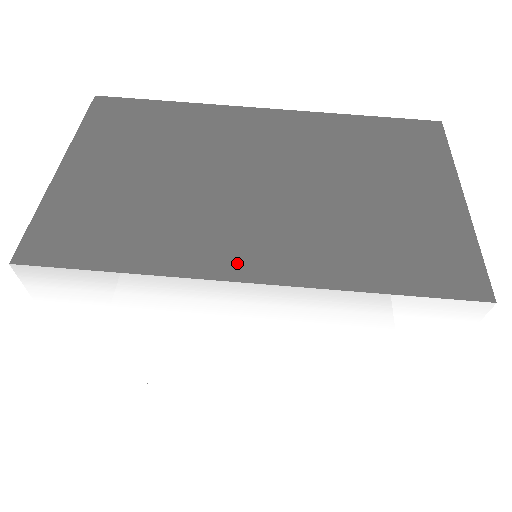
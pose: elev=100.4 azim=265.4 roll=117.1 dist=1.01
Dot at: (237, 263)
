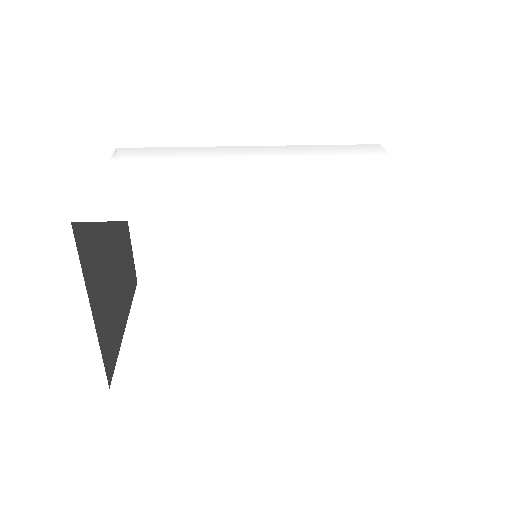
Dot at: occluded
